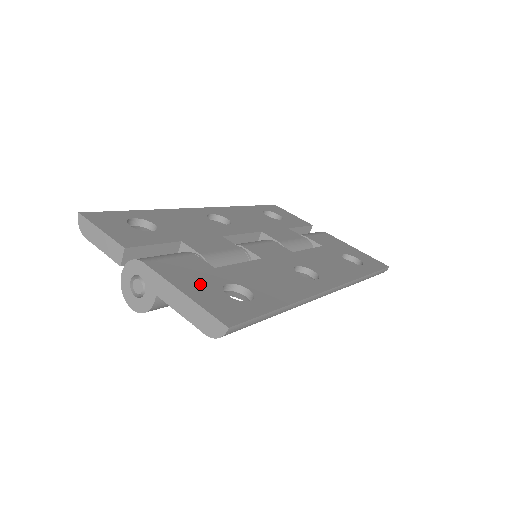
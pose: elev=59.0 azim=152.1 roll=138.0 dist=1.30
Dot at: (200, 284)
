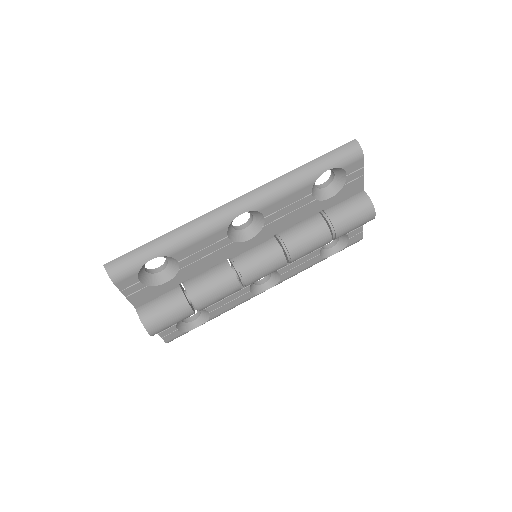
Dot at: occluded
